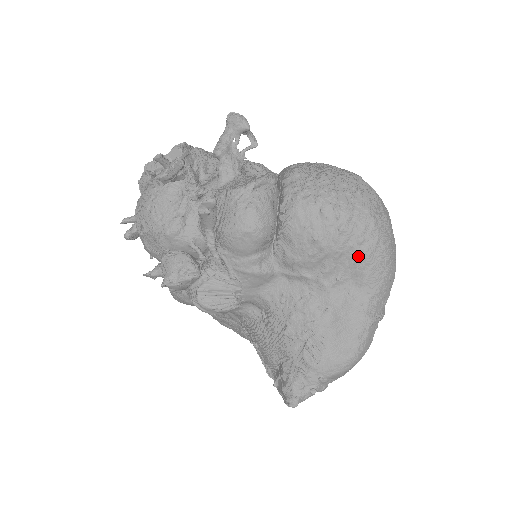
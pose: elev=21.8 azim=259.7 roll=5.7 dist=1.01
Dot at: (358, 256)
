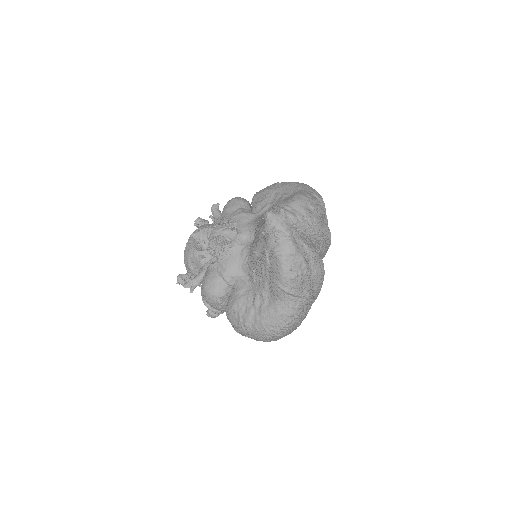
Dot at: (289, 185)
